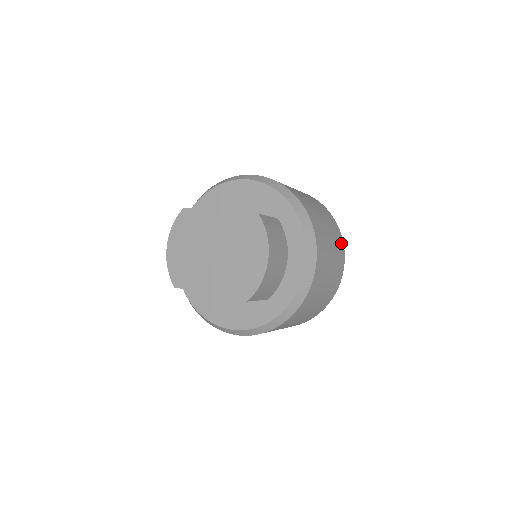
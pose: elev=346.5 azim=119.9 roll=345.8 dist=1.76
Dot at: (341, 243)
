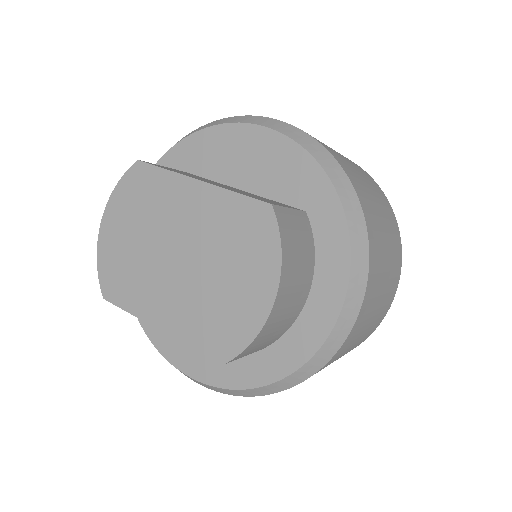
Dot at: (399, 259)
